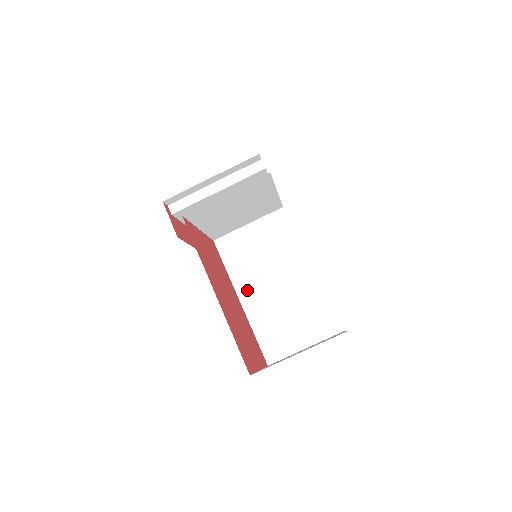
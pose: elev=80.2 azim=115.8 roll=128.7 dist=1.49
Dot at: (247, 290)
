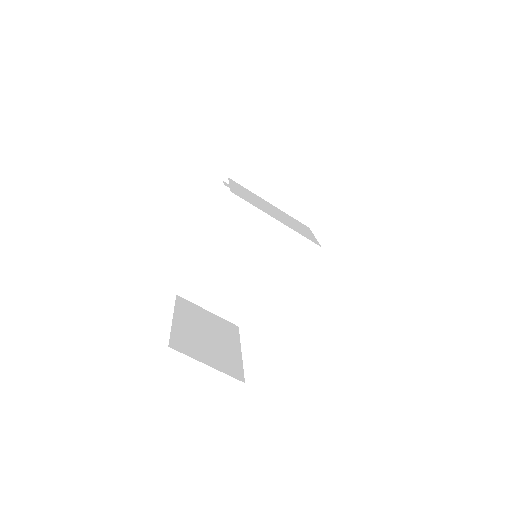
Dot at: (222, 243)
